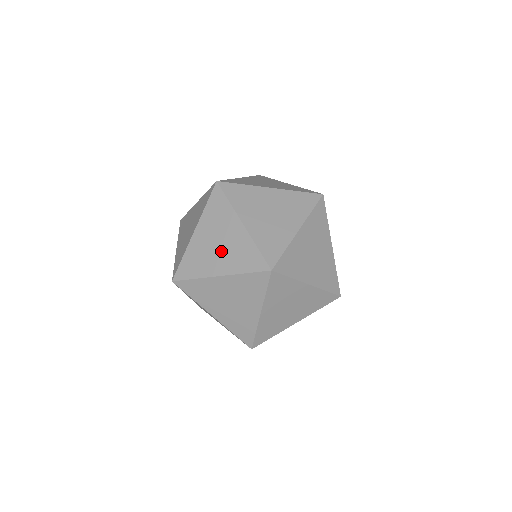
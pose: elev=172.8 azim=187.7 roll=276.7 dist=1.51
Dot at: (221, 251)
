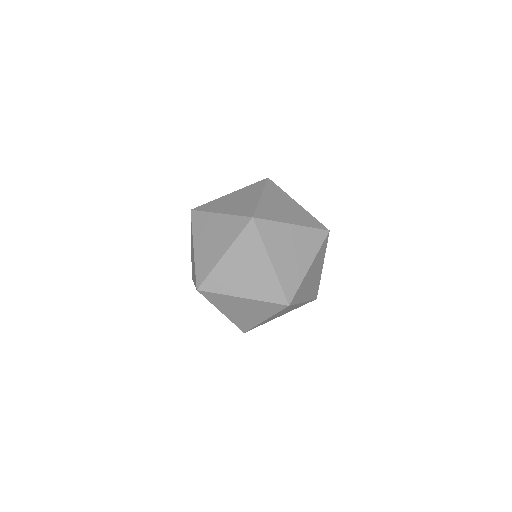
Dot at: (250, 313)
